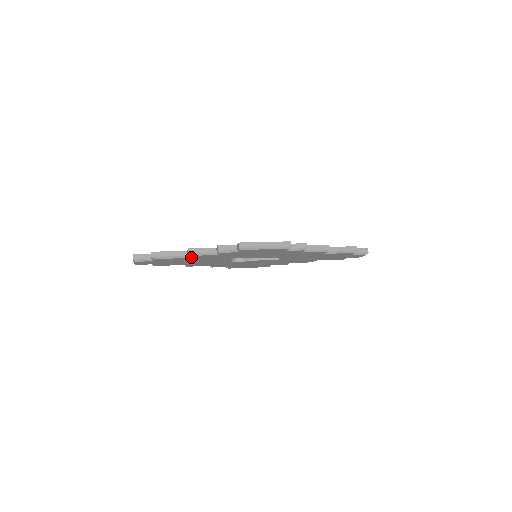
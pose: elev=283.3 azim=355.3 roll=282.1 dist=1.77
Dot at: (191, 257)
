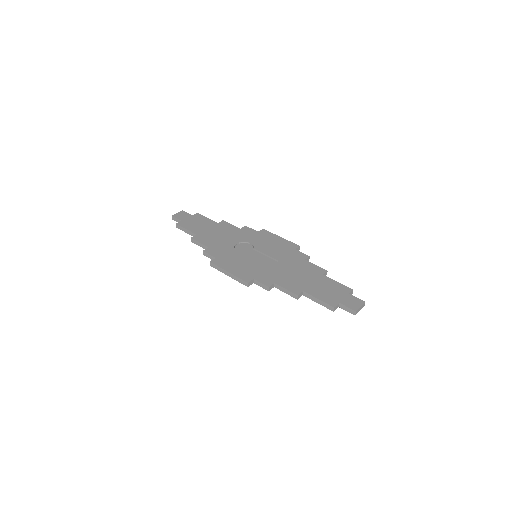
Dot at: occluded
